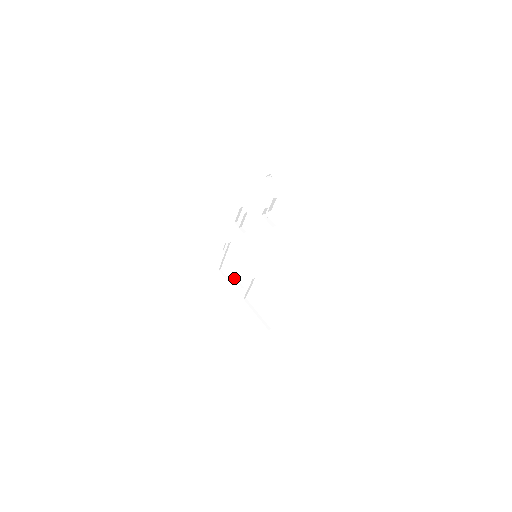
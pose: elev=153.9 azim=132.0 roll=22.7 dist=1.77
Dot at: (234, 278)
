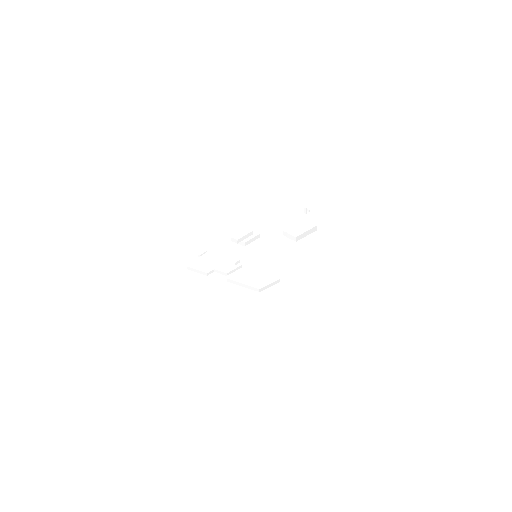
Dot at: occluded
